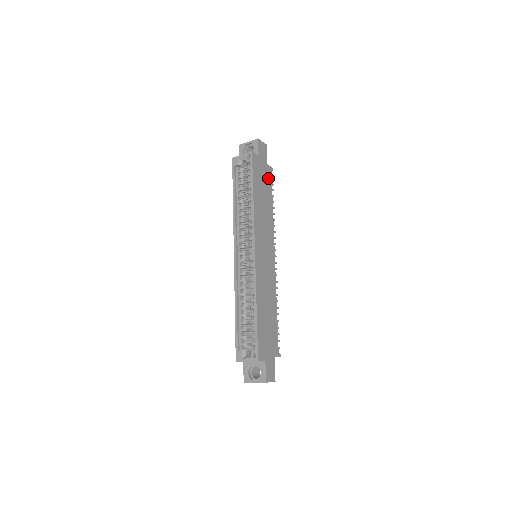
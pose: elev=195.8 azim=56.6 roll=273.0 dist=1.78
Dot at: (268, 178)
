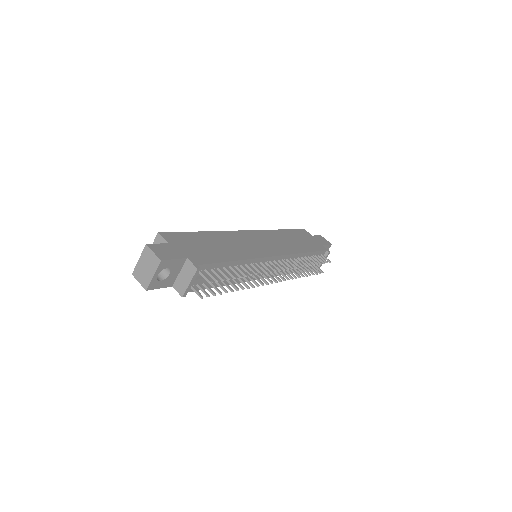
Dot at: (316, 247)
